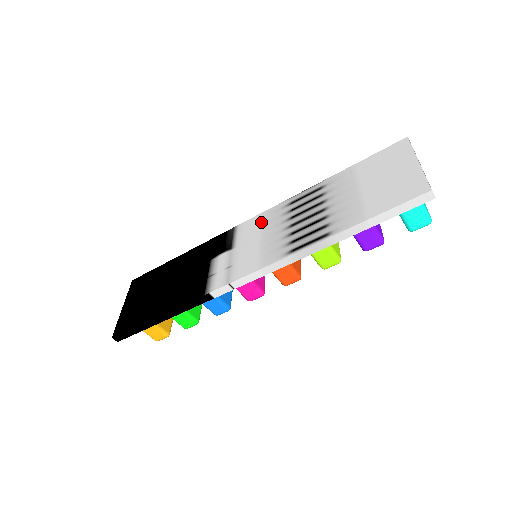
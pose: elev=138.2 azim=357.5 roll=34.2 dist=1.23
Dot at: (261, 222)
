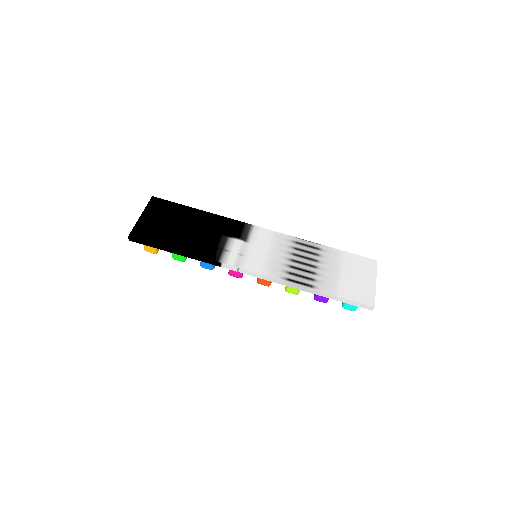
Dot at: (272, 239)
